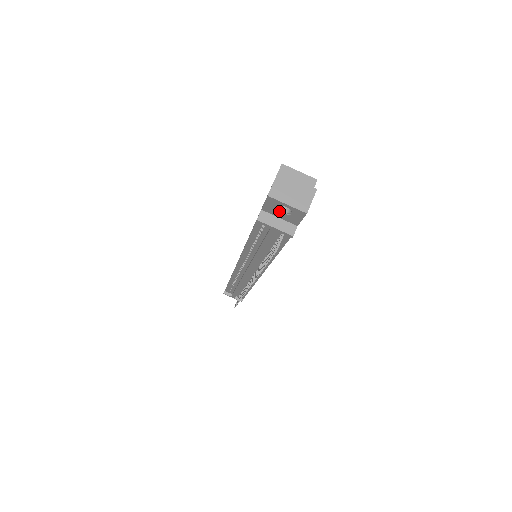
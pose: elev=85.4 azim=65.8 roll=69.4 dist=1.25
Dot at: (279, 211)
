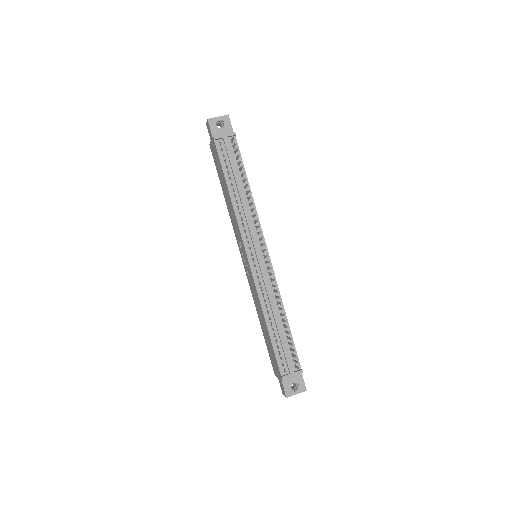
Dot at: (219, 129)
